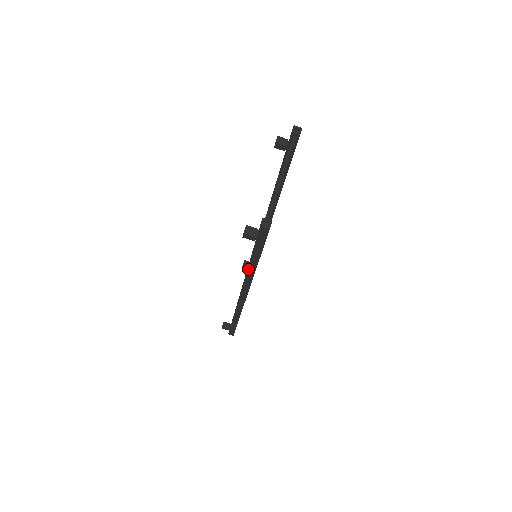
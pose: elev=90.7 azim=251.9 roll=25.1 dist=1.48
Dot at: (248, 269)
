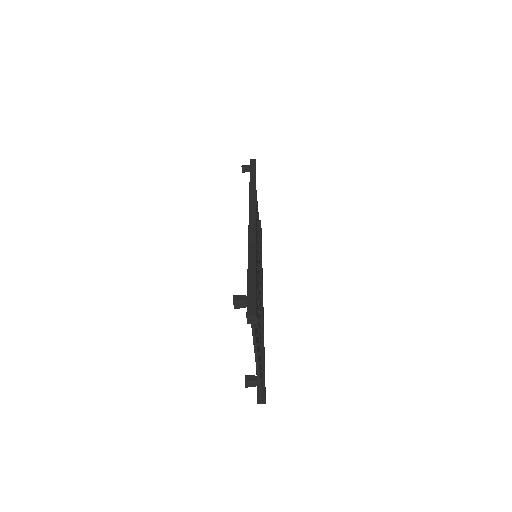
Dot at: occluded
